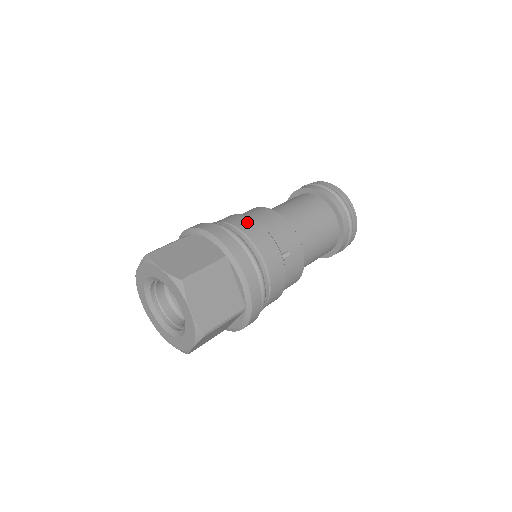
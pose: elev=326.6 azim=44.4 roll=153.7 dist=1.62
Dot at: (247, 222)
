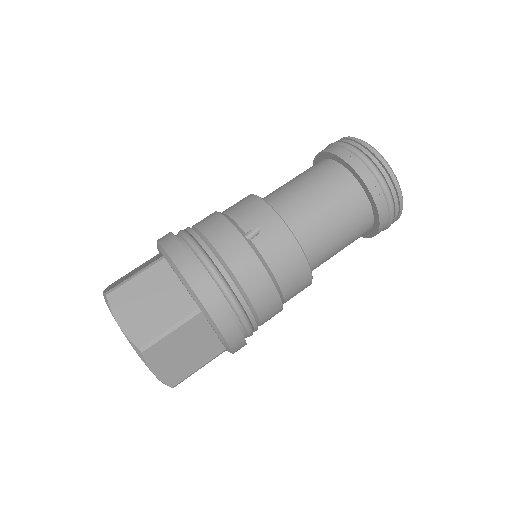
Dot at: (270, 301)
